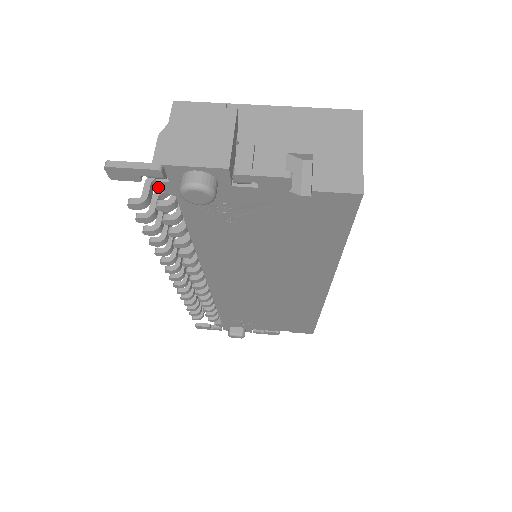
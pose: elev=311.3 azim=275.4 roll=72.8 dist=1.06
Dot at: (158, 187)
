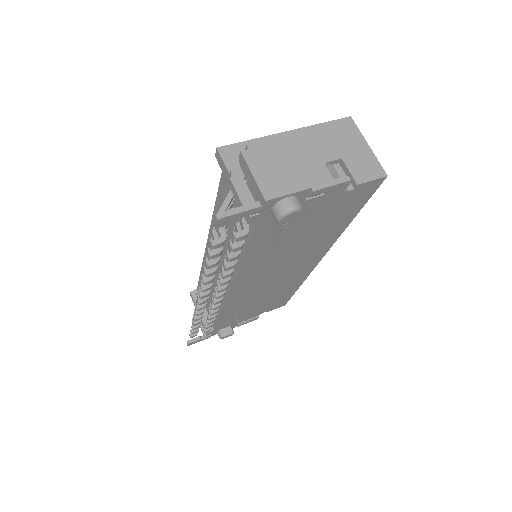
Dot at: (248, 221)
